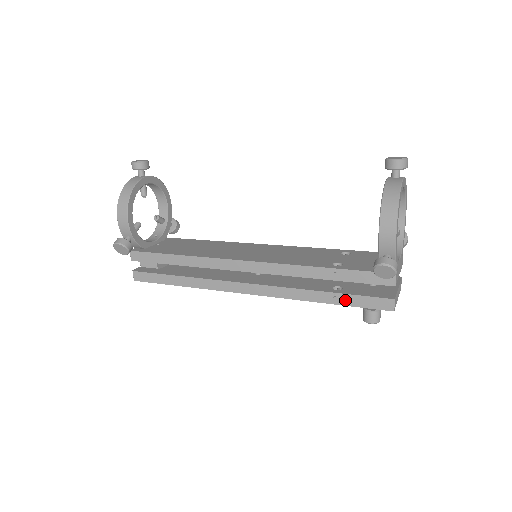
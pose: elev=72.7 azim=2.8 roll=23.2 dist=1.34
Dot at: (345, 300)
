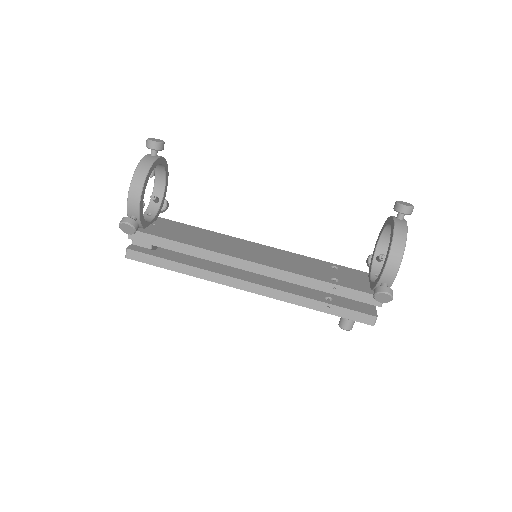
Dot at: (336, 311)
